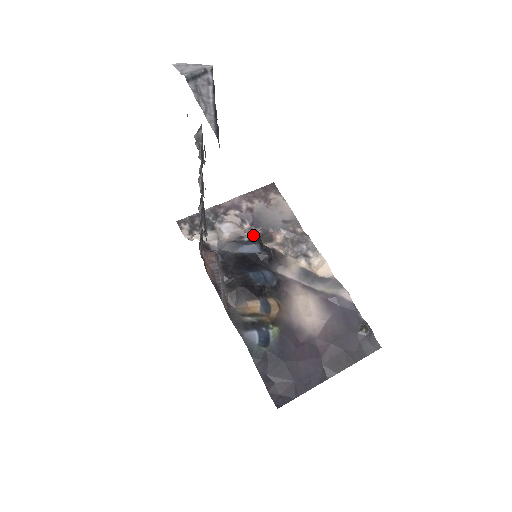
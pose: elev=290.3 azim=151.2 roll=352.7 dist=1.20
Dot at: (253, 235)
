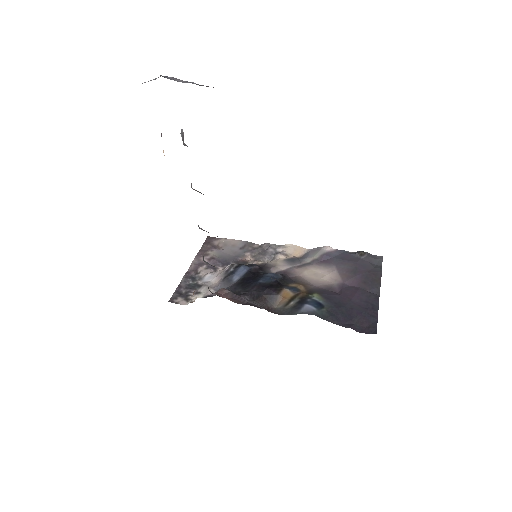
Dot at: (233, 264)
